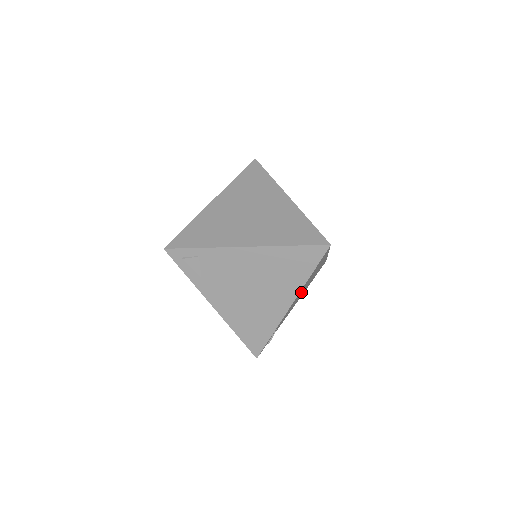
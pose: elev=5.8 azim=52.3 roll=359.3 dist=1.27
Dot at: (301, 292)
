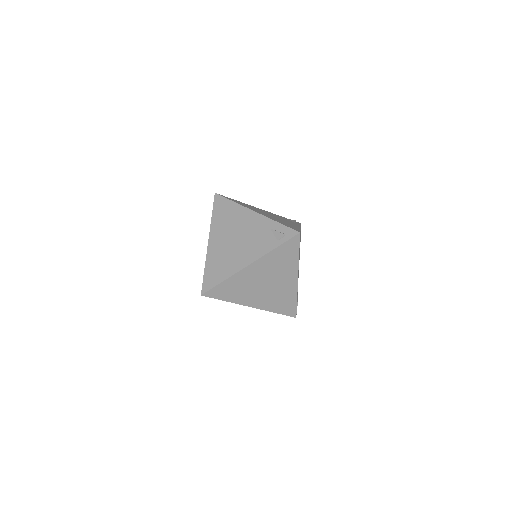
Dot at: occluded
